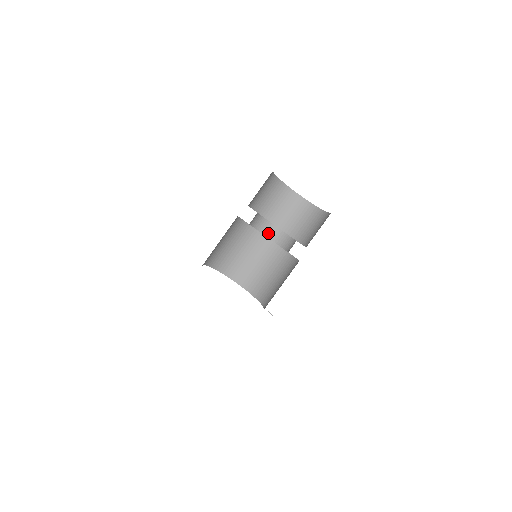
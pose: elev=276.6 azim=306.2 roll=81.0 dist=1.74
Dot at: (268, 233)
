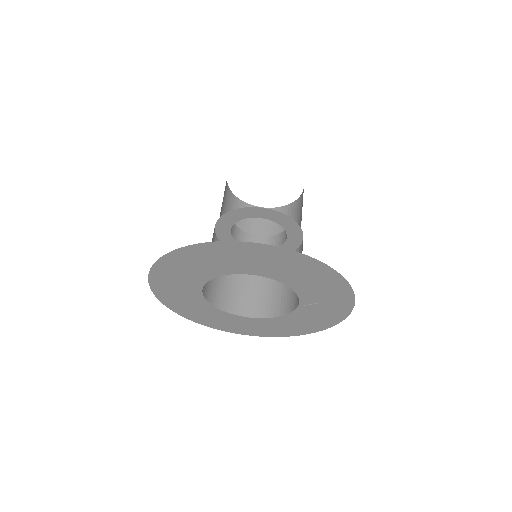
Dot at: occluded
